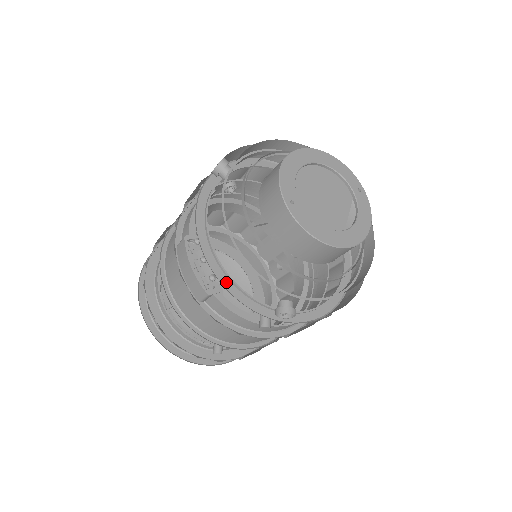
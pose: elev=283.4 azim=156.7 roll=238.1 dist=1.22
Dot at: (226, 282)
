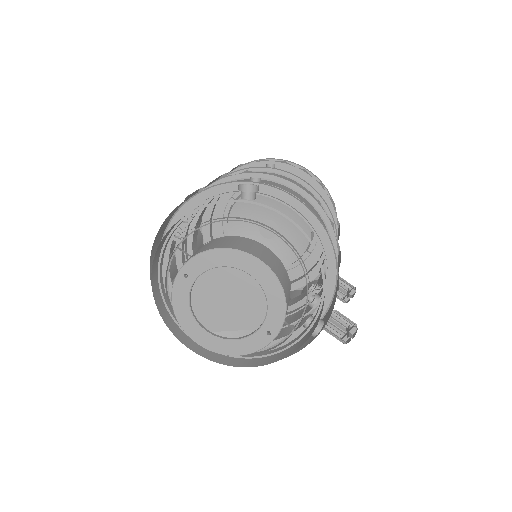
Dot at: (166, 249)
